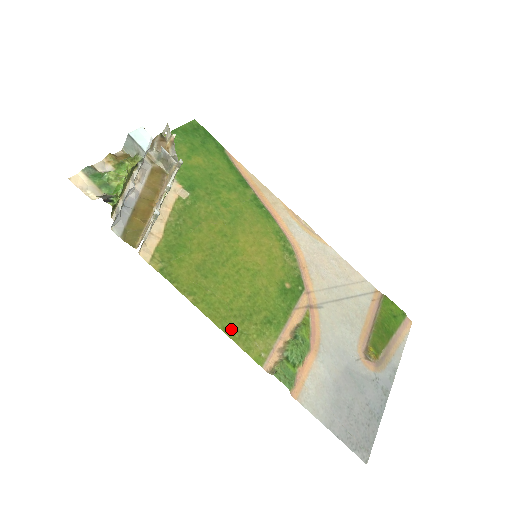
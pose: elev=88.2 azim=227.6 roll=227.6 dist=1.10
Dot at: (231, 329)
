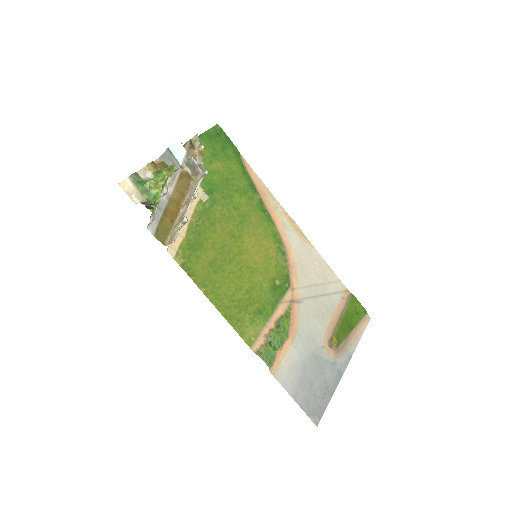
Dot at: (231, 317)
